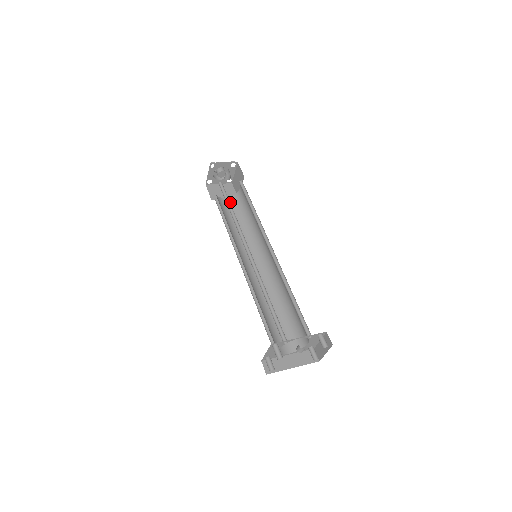
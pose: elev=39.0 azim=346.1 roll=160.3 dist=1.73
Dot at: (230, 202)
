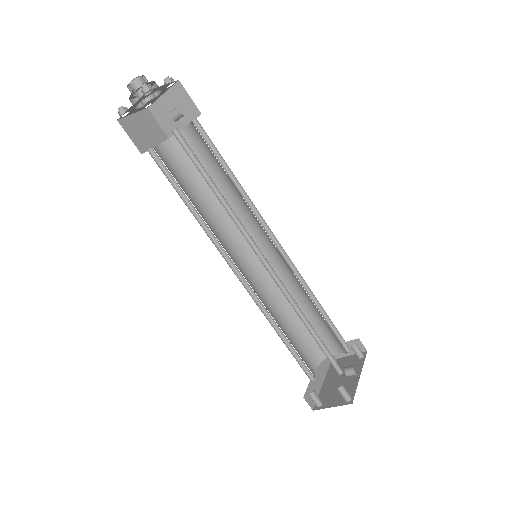
Dot at: (168, 153)
